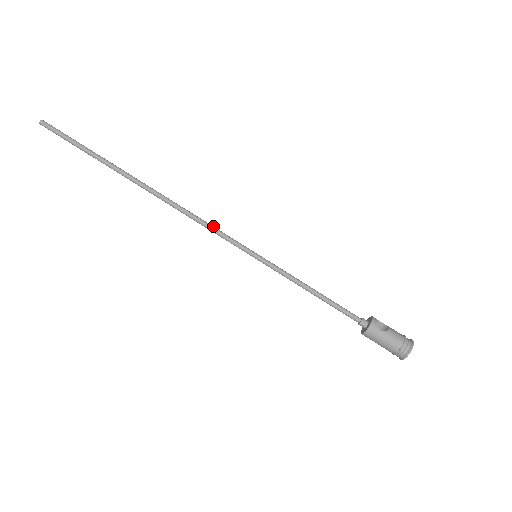
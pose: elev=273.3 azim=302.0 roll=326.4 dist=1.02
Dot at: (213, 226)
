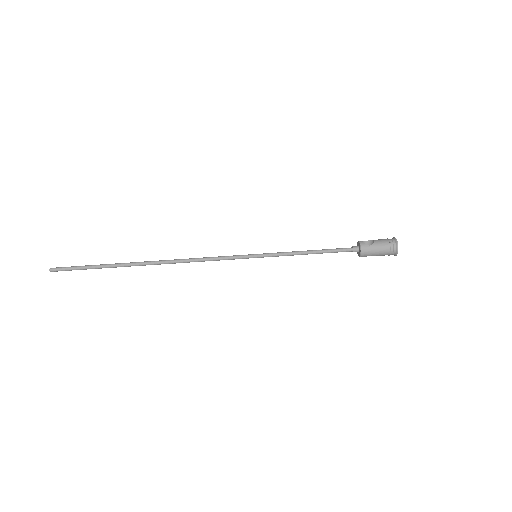
Dot at: (214, 257)
